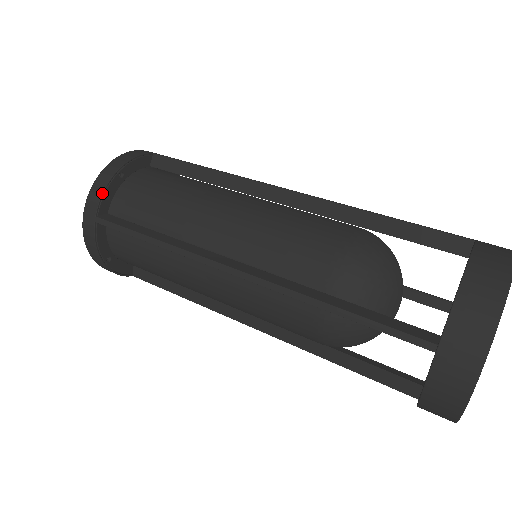
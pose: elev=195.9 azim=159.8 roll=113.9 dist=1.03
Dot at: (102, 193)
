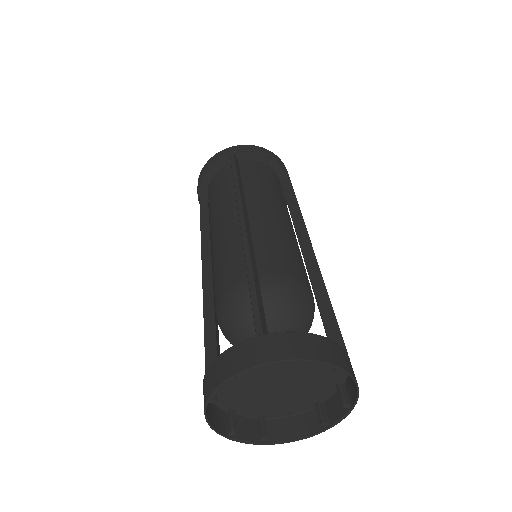
Dot at: (197, 191)
